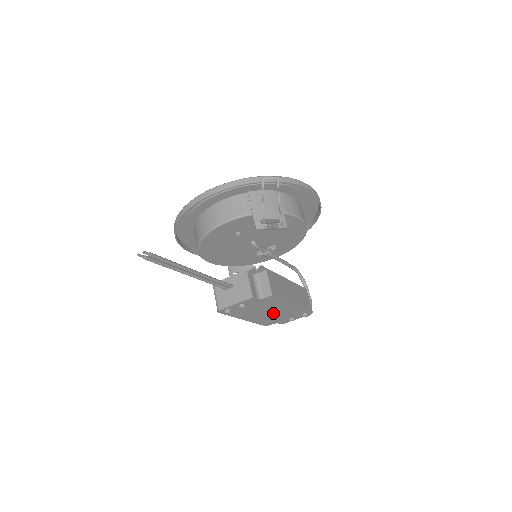
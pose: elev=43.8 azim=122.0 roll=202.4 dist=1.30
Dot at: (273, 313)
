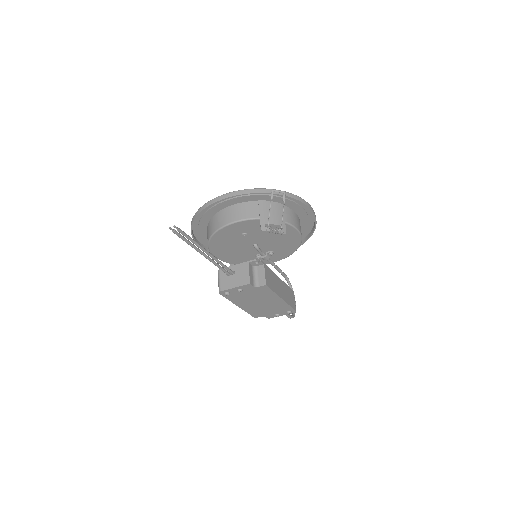
Dot at: (263, 304)
